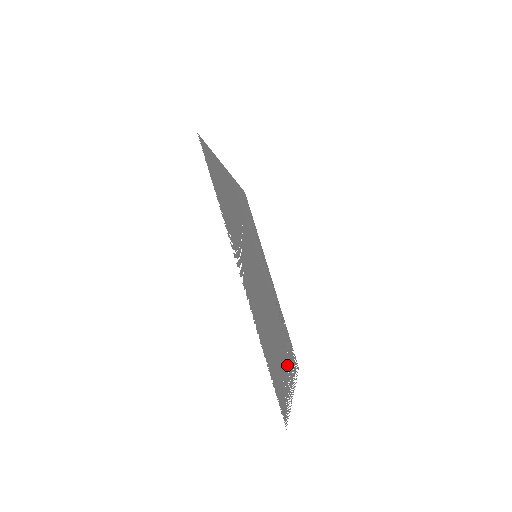
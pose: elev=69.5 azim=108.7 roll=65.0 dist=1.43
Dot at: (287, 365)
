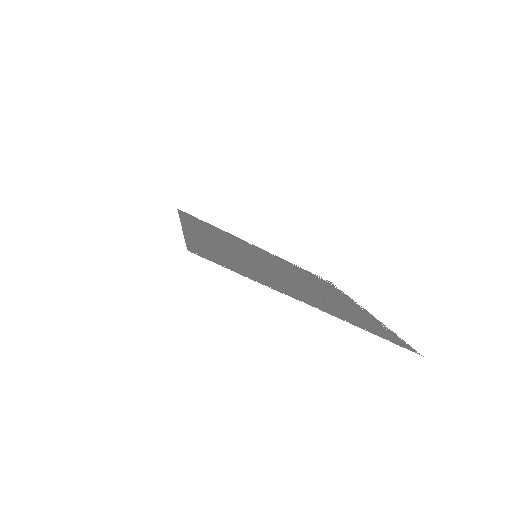
Dot at: (347, 301)
